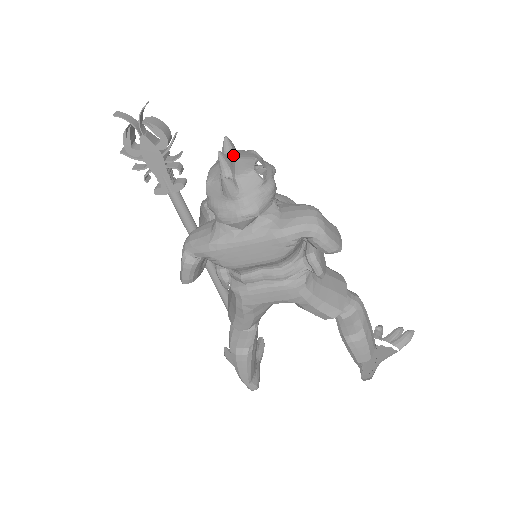
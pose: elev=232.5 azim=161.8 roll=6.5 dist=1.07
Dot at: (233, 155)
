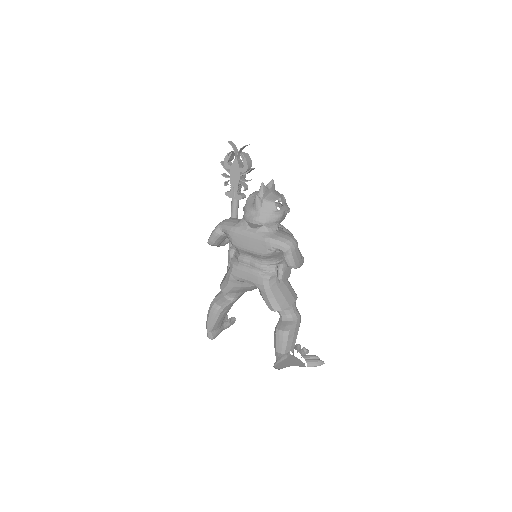
Dot at: (270, 190)
